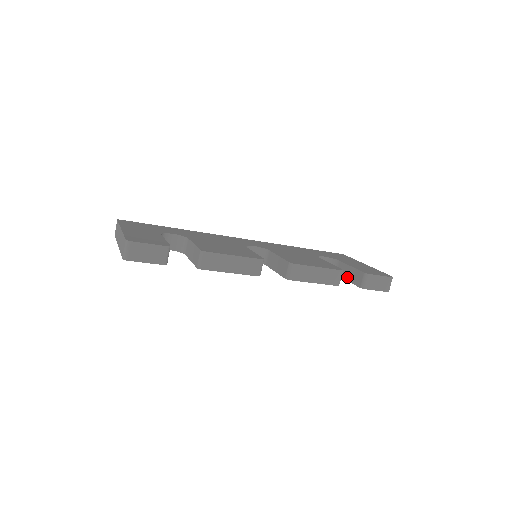
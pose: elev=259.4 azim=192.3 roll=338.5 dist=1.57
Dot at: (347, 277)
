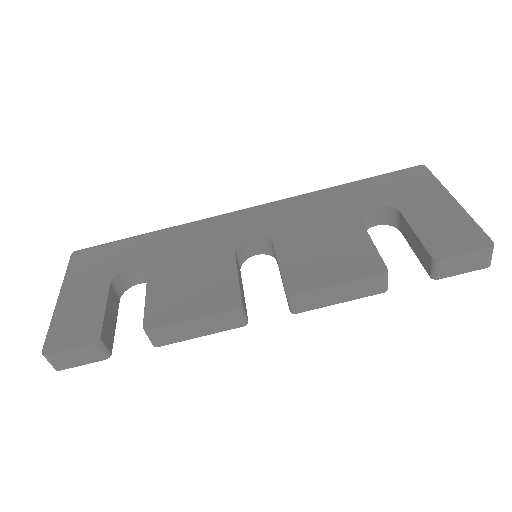
Dot at: (412, 247)
